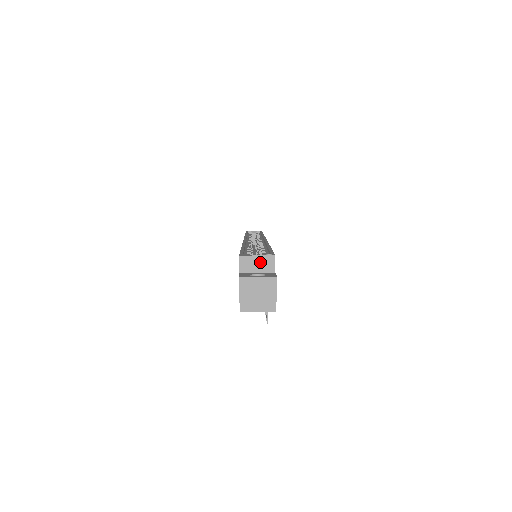
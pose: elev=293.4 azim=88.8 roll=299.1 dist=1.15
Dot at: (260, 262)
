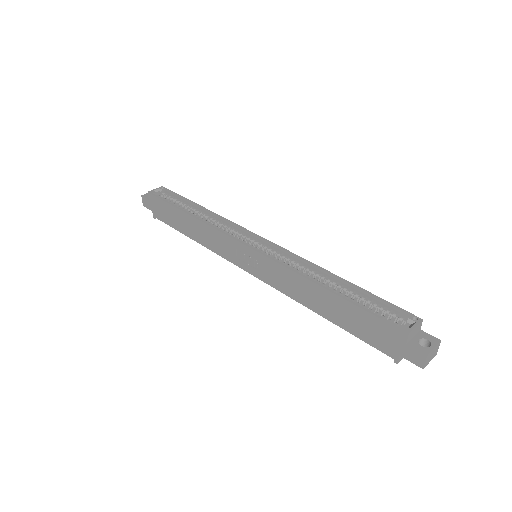
Dot at: (416, 329)
